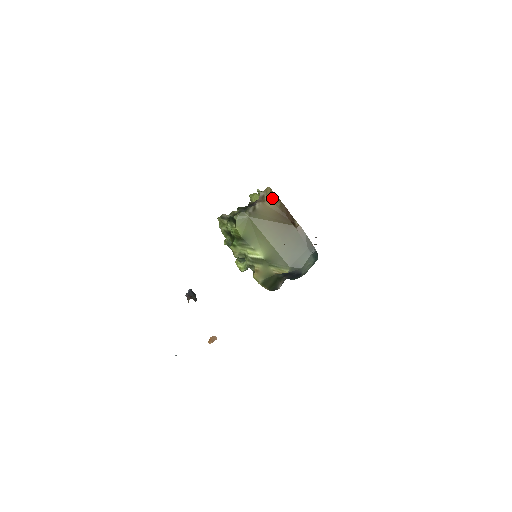
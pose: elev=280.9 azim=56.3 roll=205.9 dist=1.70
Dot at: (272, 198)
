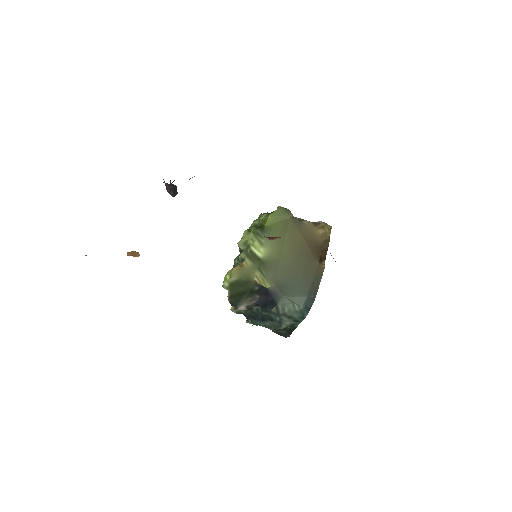
Dot at: (325, 232)
